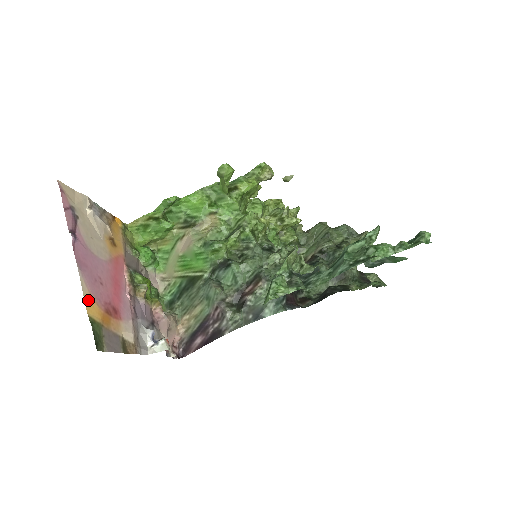
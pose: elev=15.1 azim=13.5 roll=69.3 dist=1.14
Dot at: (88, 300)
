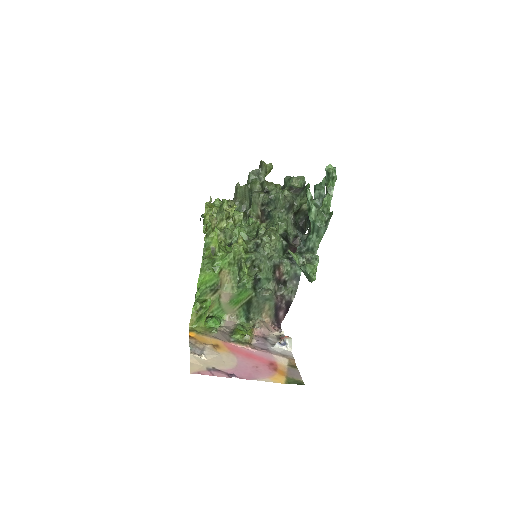
Dot at: (274, 380)
